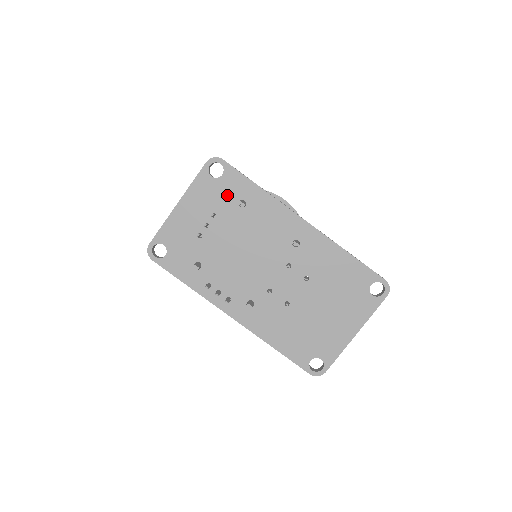
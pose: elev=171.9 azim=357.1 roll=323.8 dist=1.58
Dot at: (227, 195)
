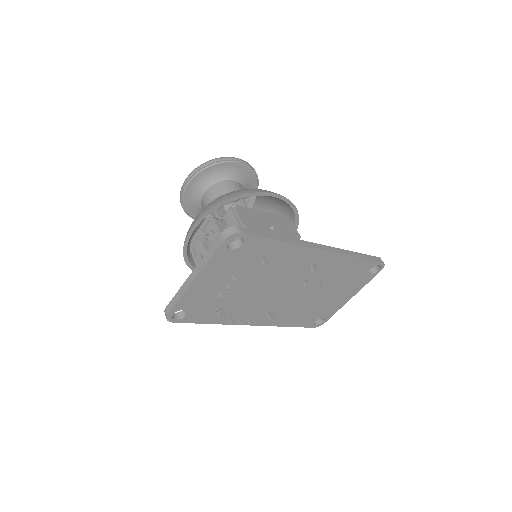
Dot at: (248, 258)
